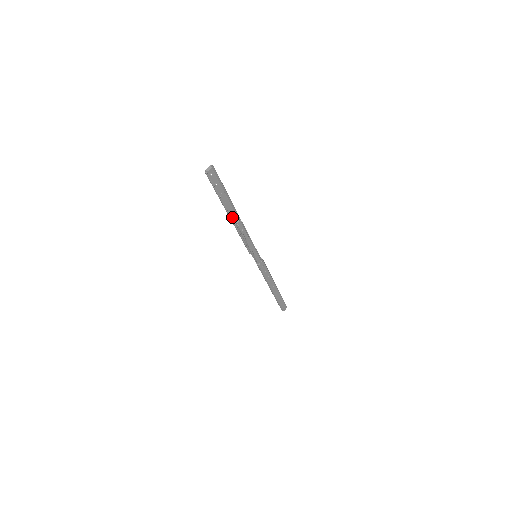
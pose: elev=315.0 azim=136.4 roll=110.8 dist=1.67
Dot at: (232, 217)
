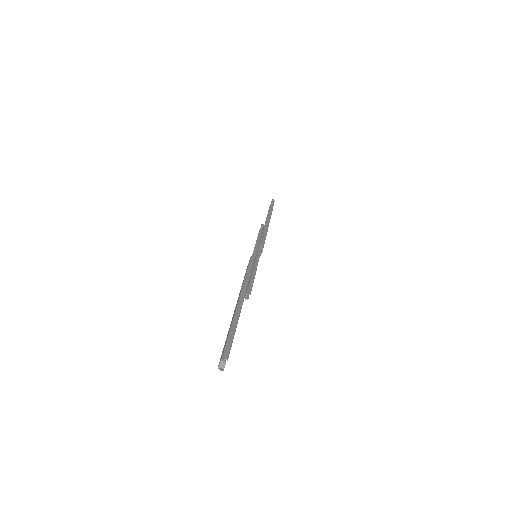
Dot at: occluded
